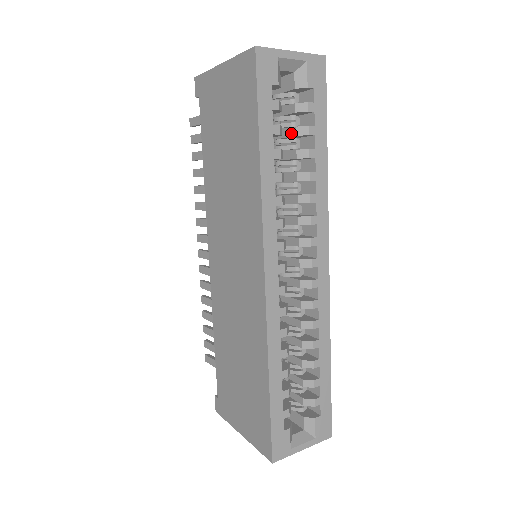
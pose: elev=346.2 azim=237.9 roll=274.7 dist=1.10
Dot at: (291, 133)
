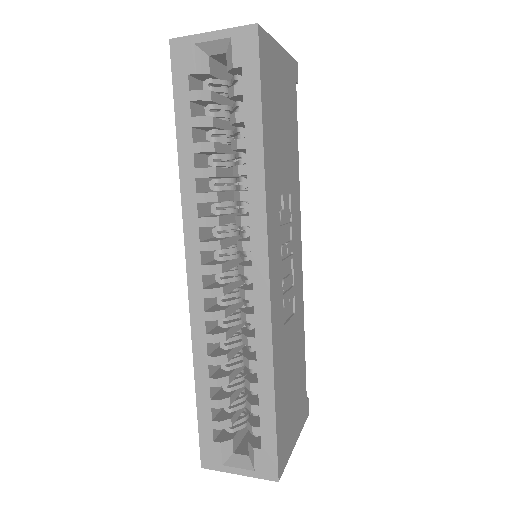
Dot at: occluded
